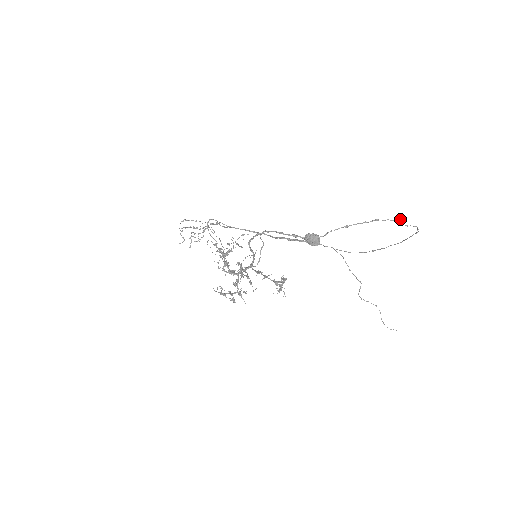
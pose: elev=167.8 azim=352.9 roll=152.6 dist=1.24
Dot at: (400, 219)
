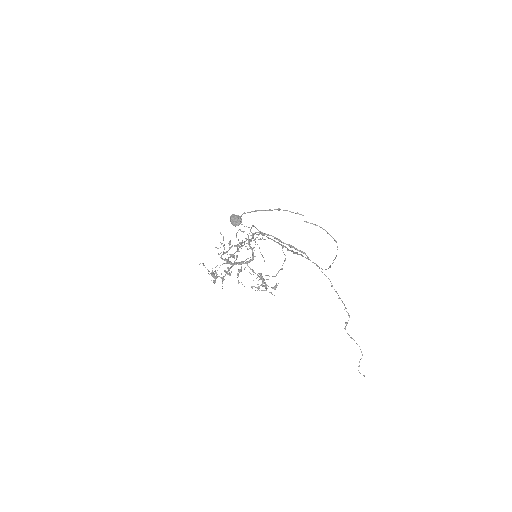
Dot at: (297, 212)
